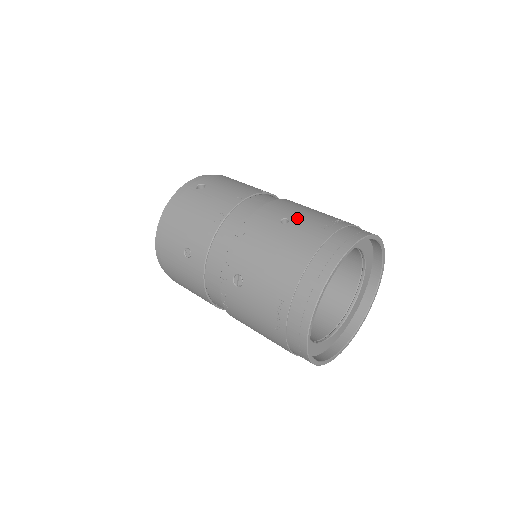
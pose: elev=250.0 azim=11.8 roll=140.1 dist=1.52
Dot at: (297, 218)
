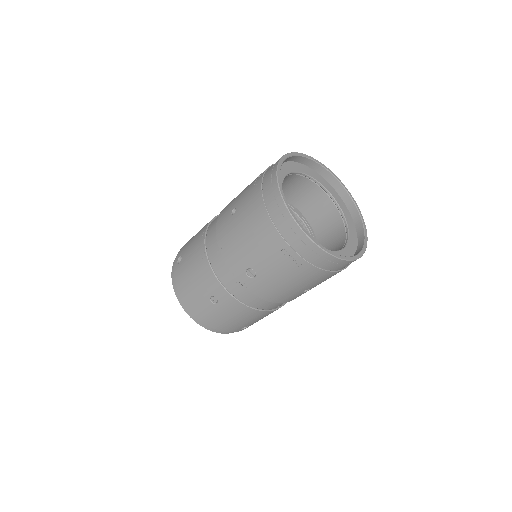
Dot at: (238, 201)
